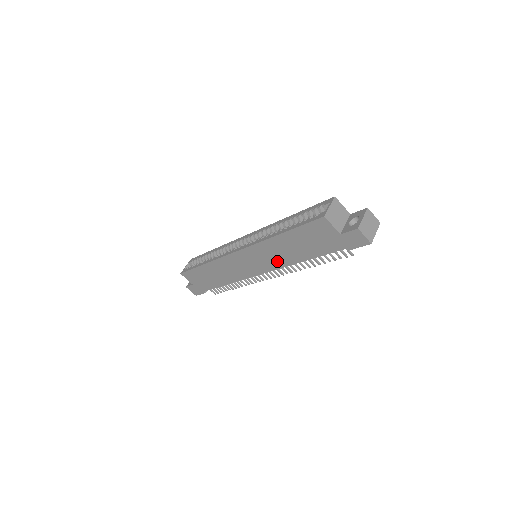
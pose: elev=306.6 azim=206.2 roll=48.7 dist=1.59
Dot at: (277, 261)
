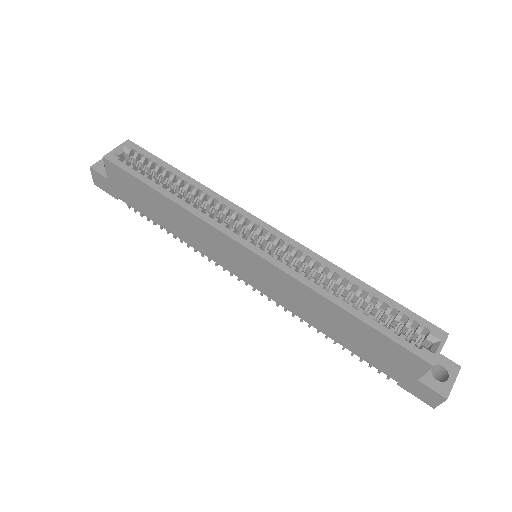
Dot at: (291, 303)
